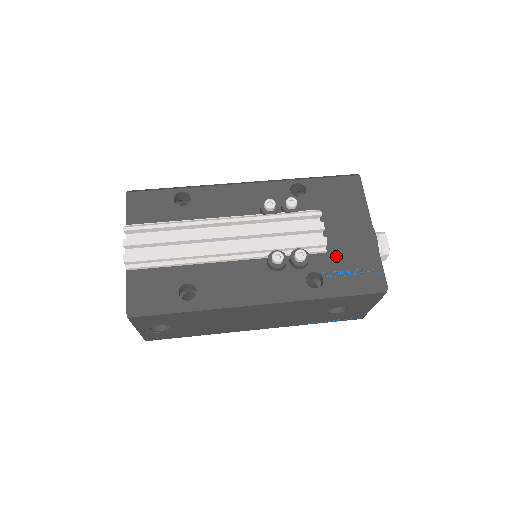
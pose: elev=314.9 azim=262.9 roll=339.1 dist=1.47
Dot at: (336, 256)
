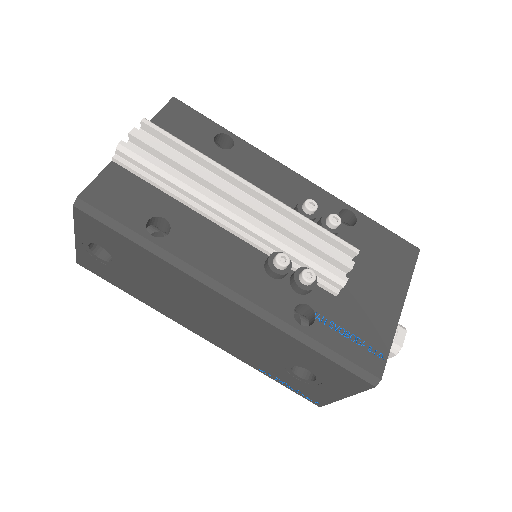
Dot at: (344, 308)
